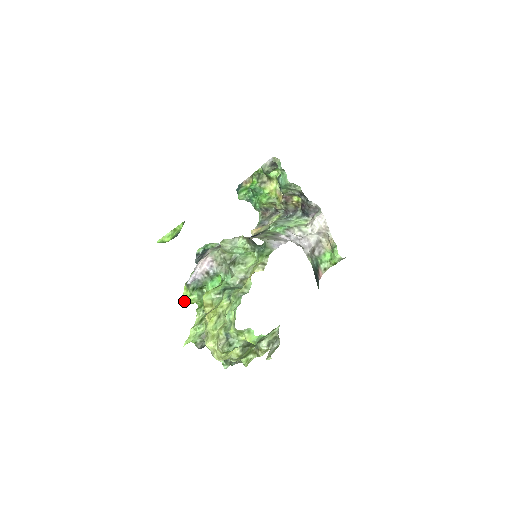
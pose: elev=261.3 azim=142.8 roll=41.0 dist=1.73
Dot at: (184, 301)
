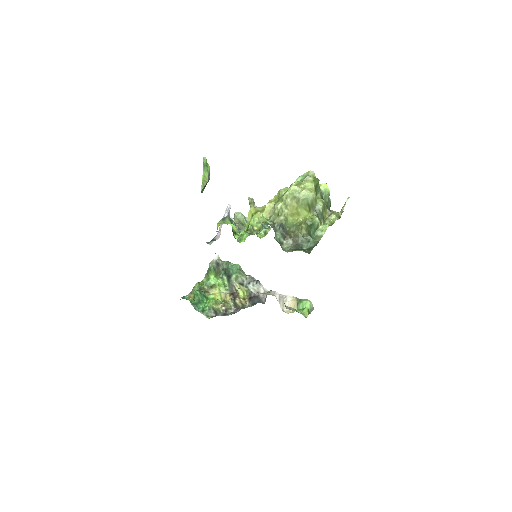
Dot at: occluded
